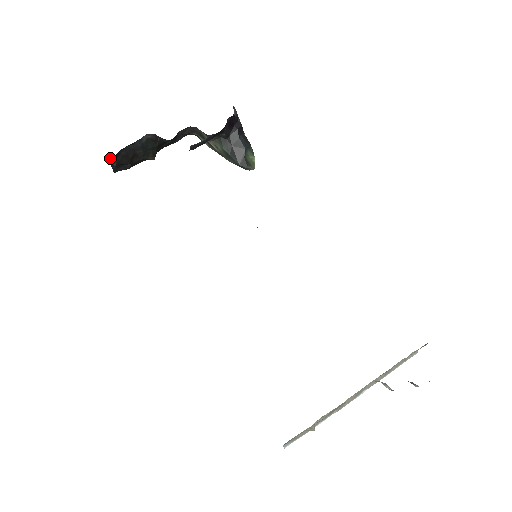
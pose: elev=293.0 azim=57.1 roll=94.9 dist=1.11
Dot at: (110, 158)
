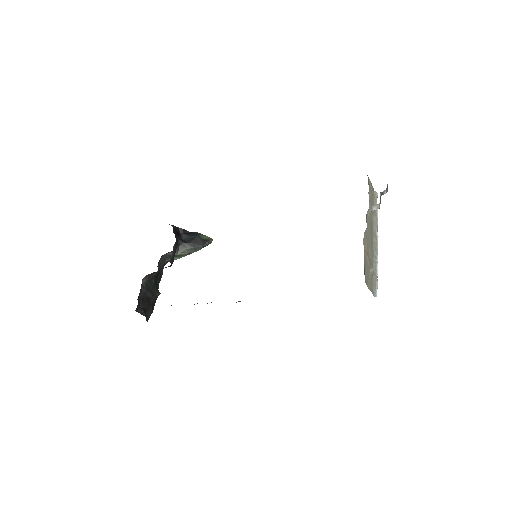
Dot at: (137, 310)
